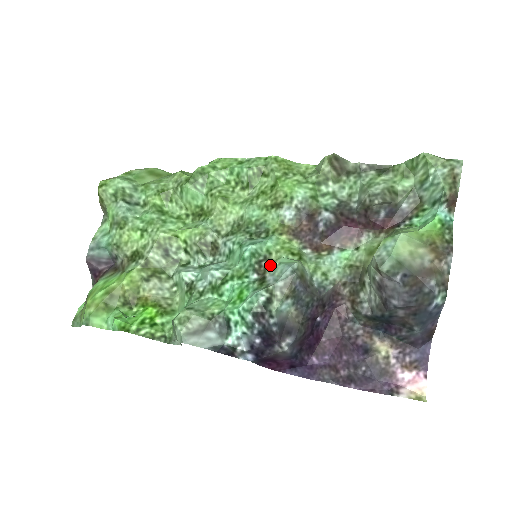
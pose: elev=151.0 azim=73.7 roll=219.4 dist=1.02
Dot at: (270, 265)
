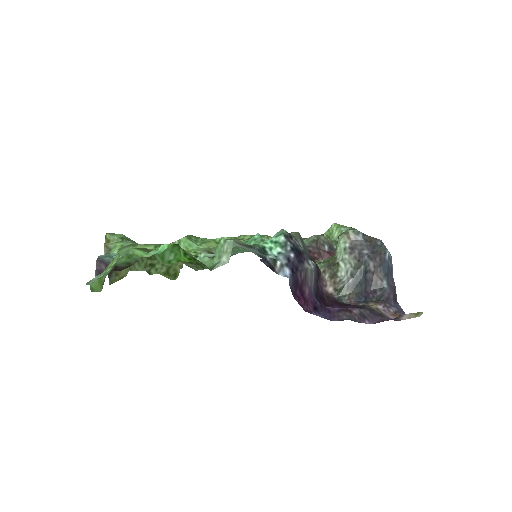
Dot at: occluded
